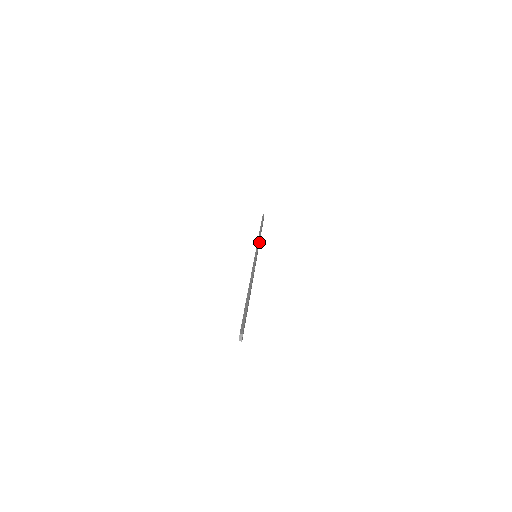
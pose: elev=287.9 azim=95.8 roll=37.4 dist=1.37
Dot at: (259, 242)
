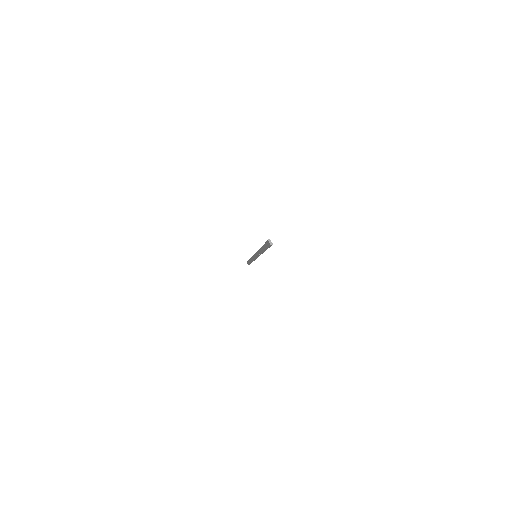
Dot at: occluded
